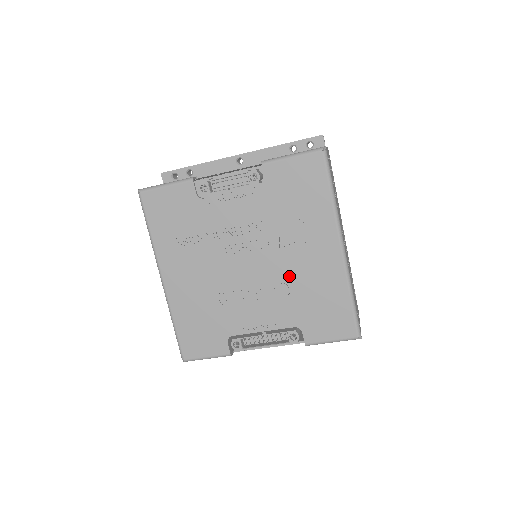
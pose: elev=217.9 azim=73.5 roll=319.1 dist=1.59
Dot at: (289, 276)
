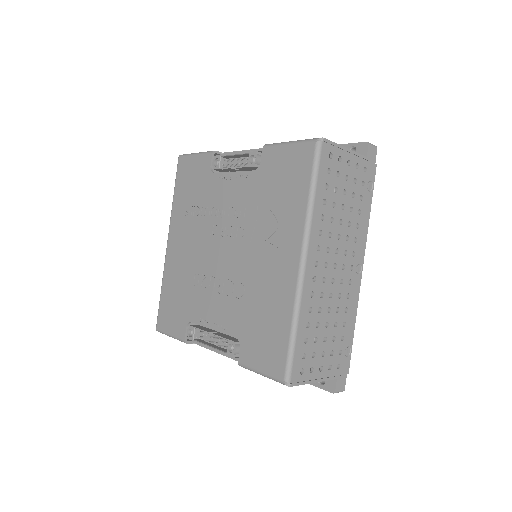
Dot at: (248, 277)
